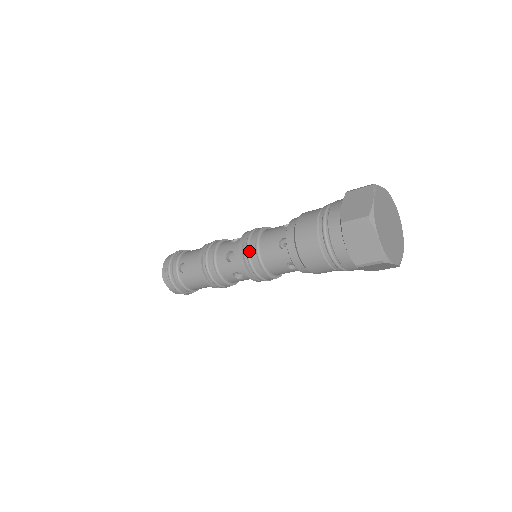
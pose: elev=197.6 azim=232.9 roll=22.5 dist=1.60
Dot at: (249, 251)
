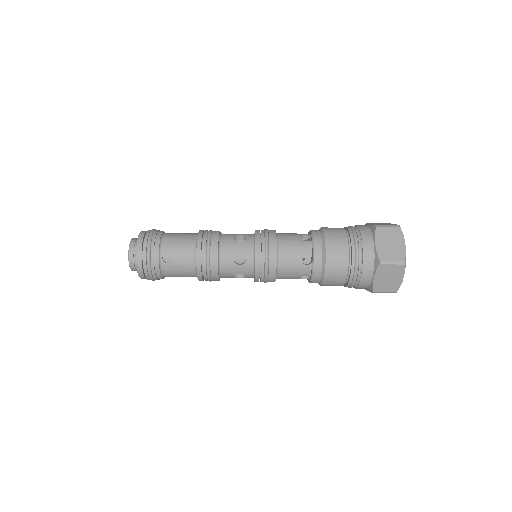
Dot at: (269, 260)
